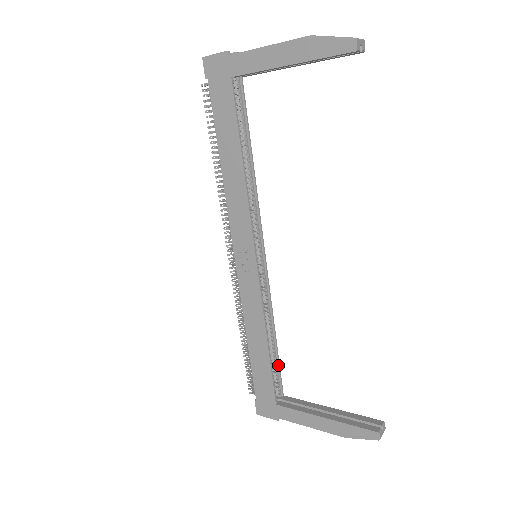
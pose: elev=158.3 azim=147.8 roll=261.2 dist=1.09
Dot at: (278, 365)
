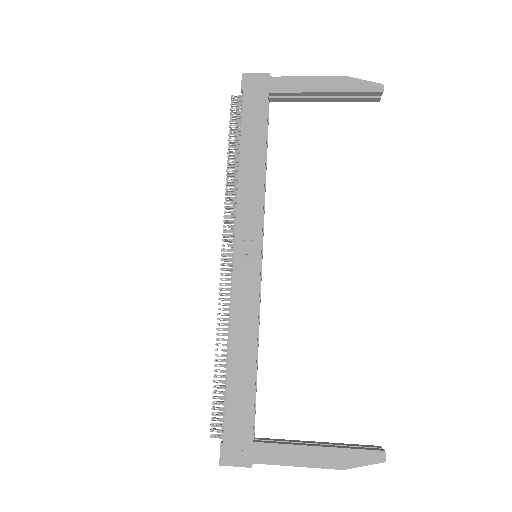
Dot at: (255, 393)
